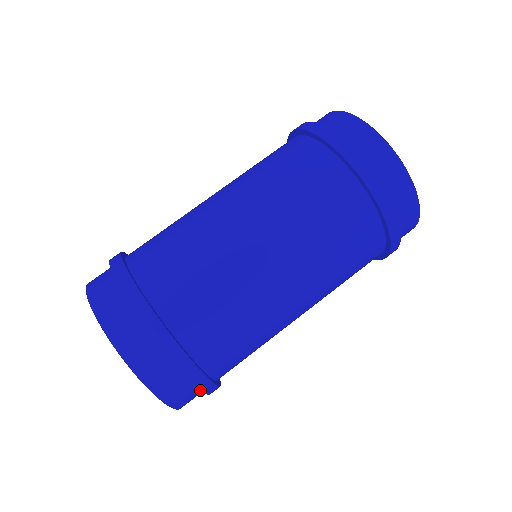
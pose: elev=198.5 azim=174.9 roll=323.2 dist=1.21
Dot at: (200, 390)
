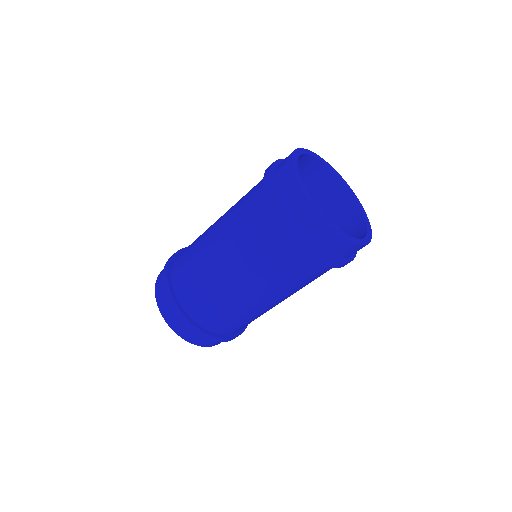
Dot at: occluded
